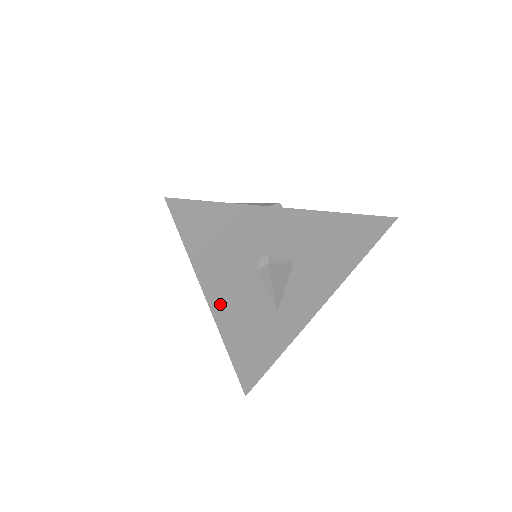
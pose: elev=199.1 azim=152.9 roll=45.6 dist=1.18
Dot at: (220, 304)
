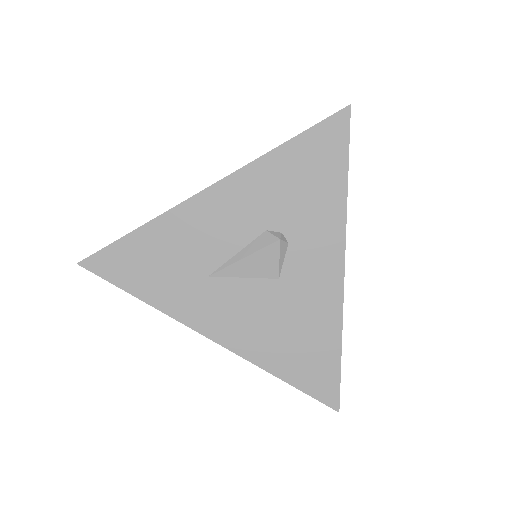
Dot at: (223, 194)
